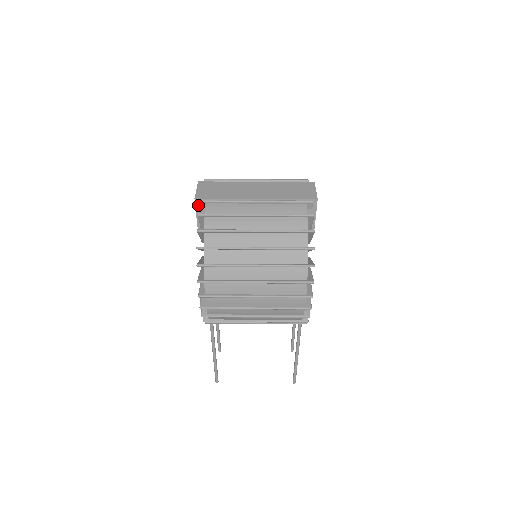
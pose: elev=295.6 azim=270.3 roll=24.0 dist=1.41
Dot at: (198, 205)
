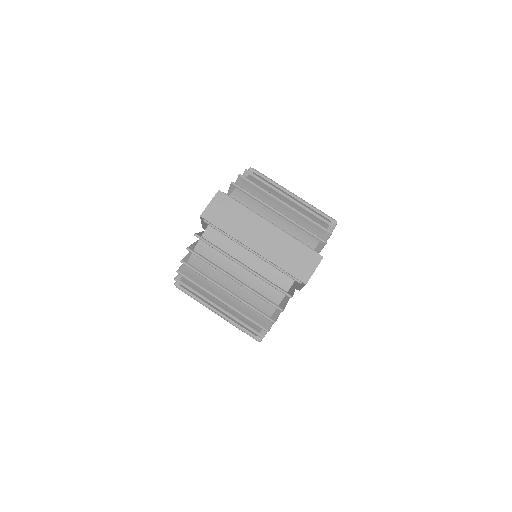
Dot at: (203, 220)
